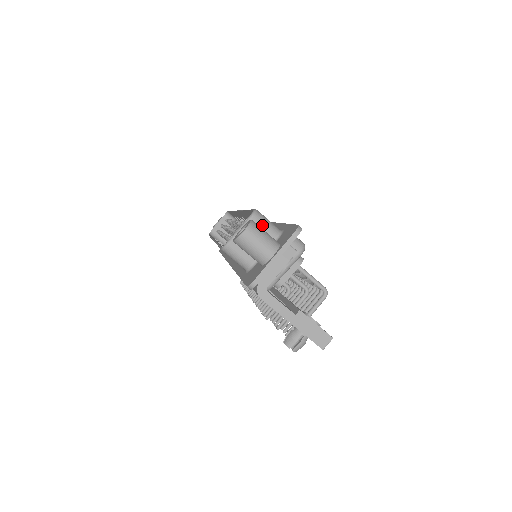
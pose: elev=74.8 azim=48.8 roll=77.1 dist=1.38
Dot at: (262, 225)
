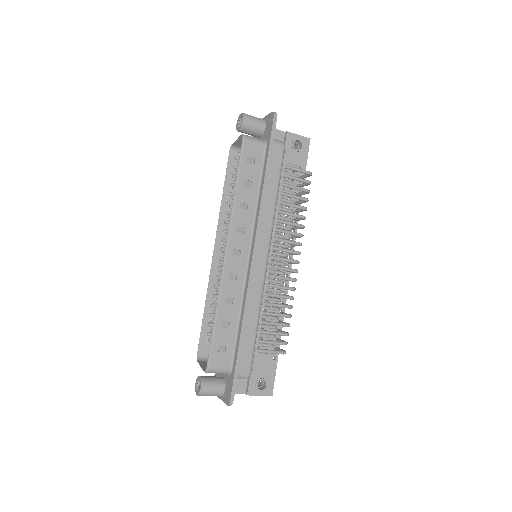
Dot at: occluded
